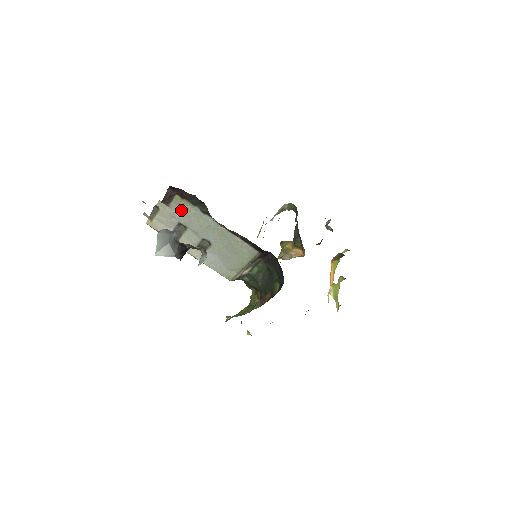
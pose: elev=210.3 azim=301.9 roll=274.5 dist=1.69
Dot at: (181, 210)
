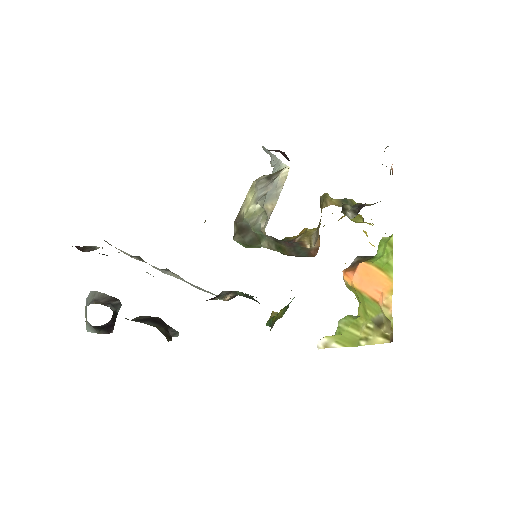
Dot at: occluded
